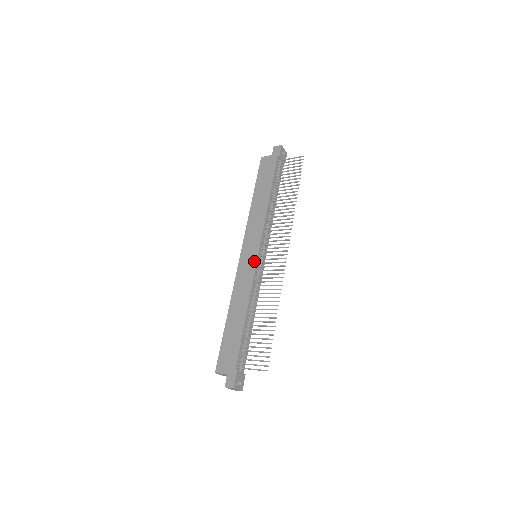
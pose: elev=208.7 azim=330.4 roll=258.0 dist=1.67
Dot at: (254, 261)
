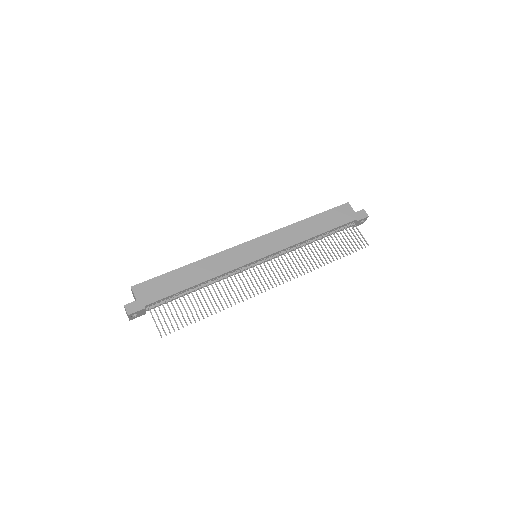
Dot at: (251, 259)
